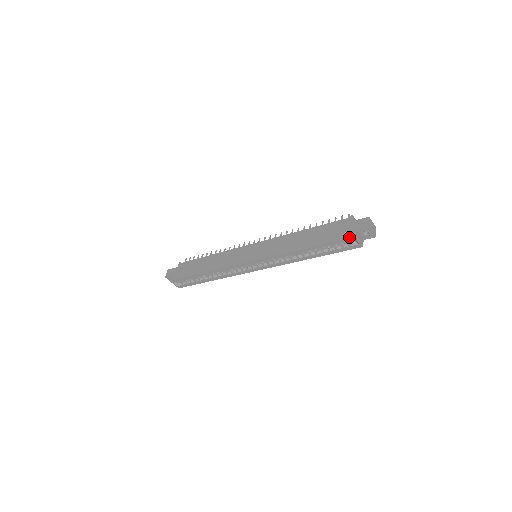
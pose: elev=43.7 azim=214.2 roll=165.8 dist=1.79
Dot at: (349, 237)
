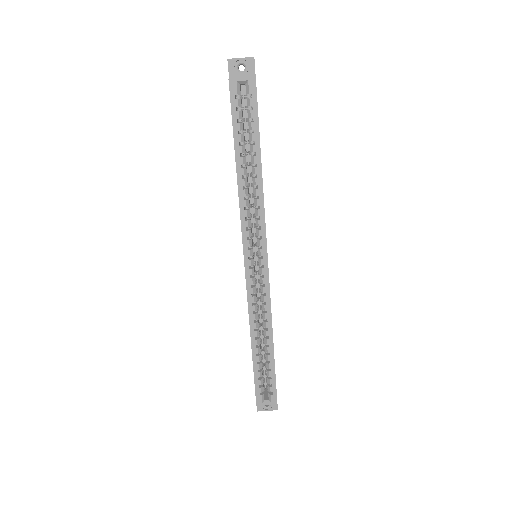
Dot at: (229, 89)
